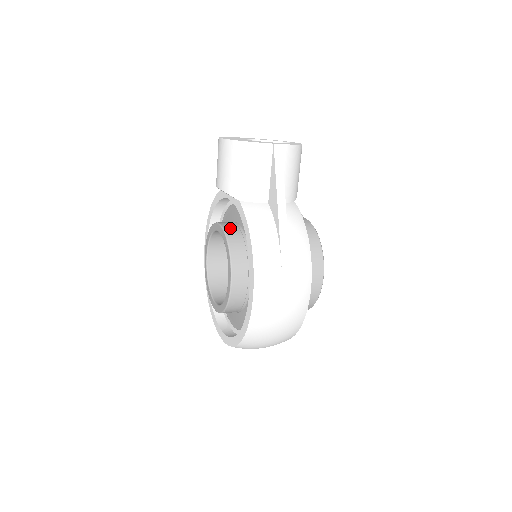
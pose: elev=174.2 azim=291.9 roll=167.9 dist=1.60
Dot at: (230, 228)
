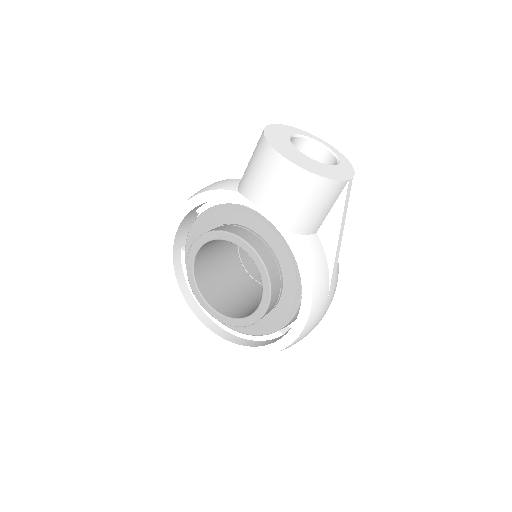
Dot at: (261, 249)
